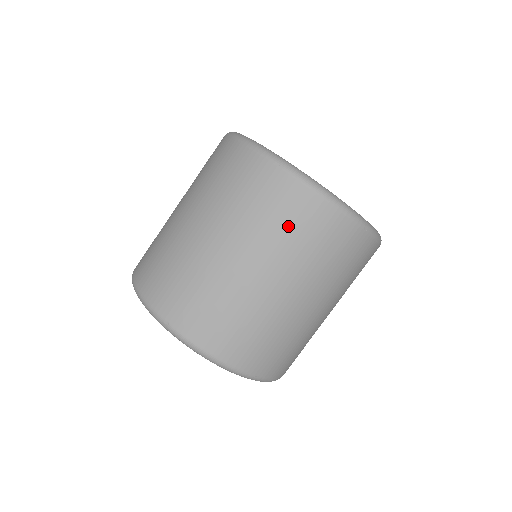
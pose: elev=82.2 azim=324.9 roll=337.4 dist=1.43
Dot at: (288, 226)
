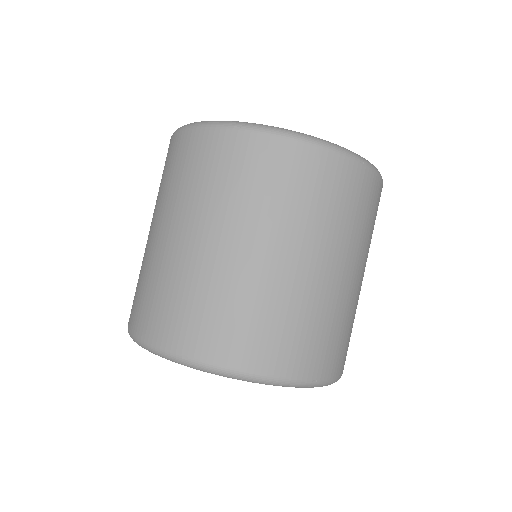
Dot at: (277, 188)
